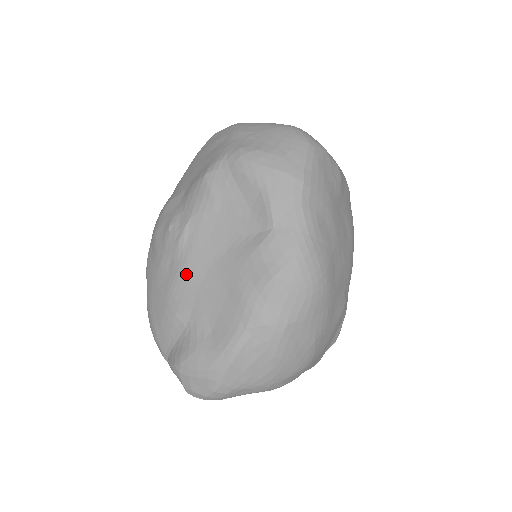
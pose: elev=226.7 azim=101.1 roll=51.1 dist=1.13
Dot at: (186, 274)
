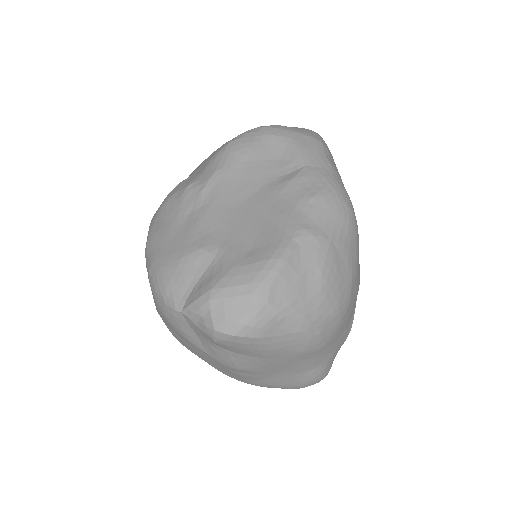
Dot at: (212, 214)
